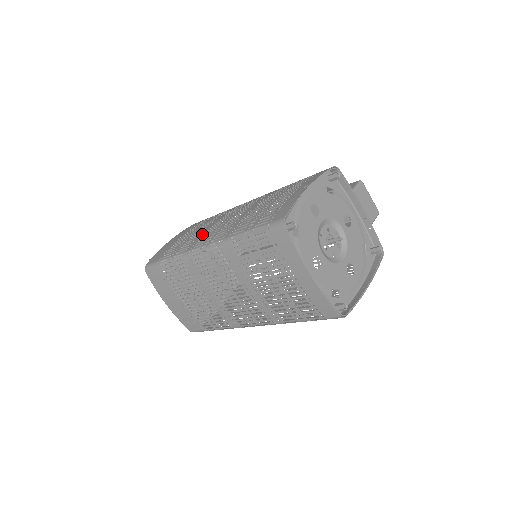
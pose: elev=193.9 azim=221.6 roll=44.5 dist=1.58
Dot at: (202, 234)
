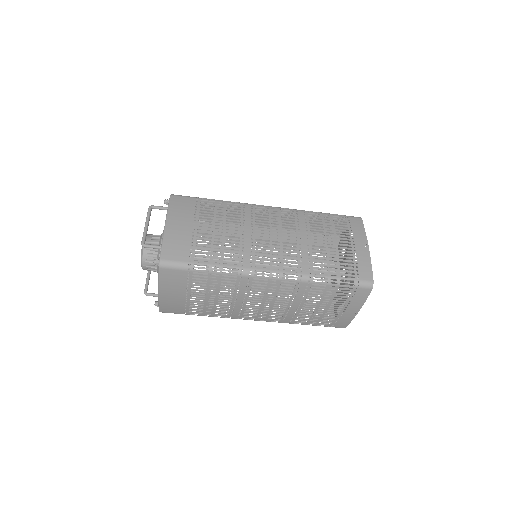
Dot at: (250, 248)
